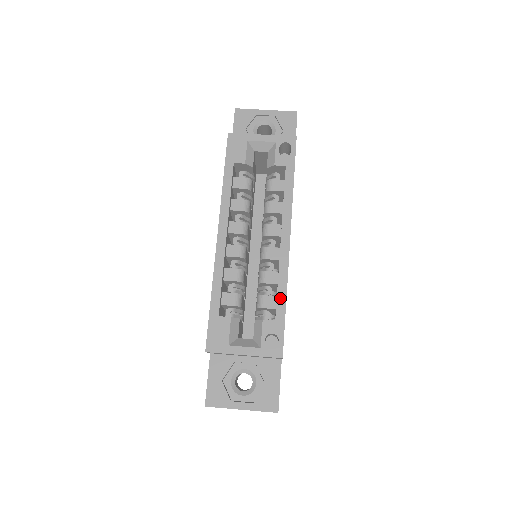
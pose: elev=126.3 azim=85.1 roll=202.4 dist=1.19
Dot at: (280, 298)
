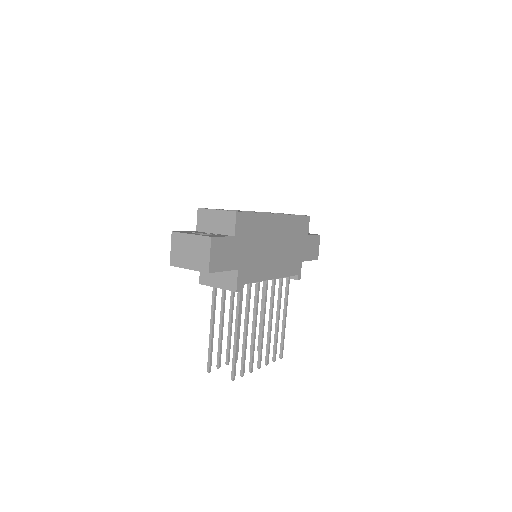
Dot at: (255, 212)
